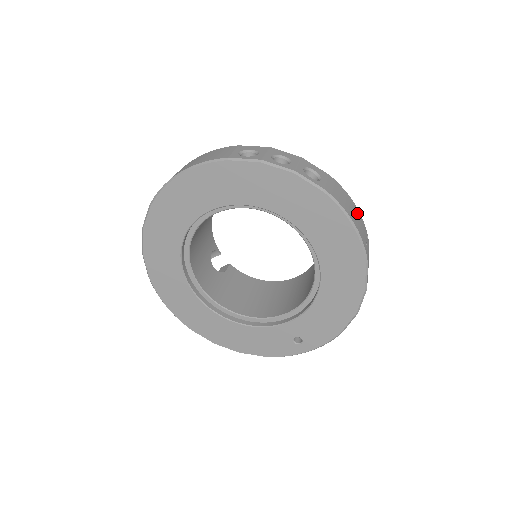
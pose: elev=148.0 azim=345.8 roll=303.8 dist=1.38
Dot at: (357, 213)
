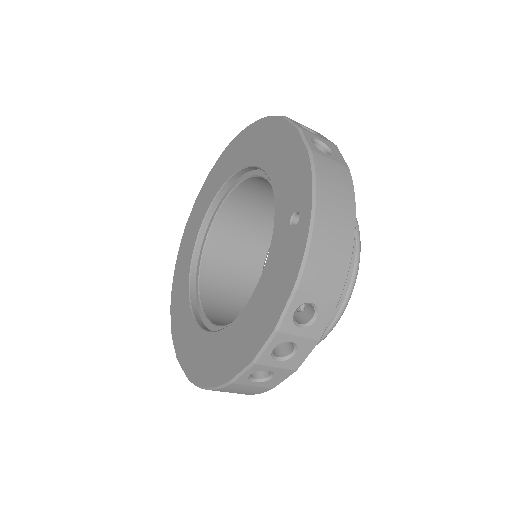
Dot at: occluded
